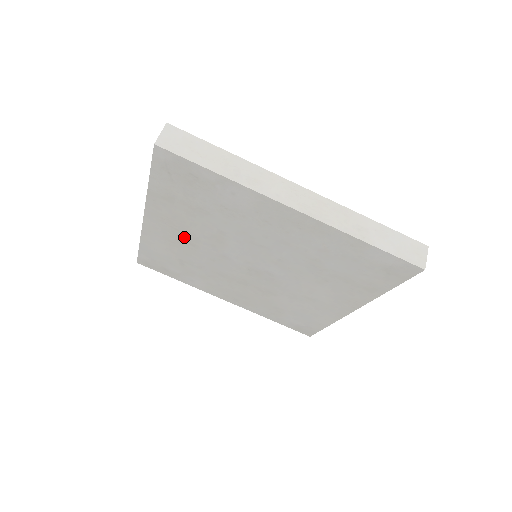
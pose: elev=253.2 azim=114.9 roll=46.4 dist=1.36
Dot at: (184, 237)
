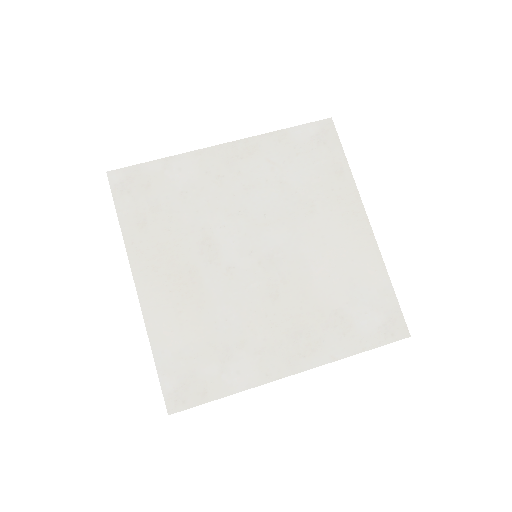
Dot at: (183, 278)
